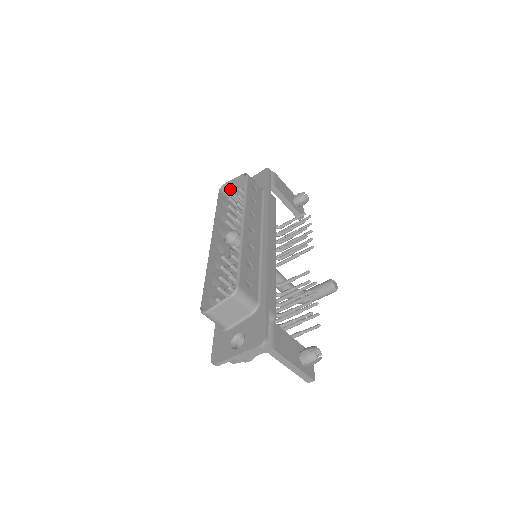
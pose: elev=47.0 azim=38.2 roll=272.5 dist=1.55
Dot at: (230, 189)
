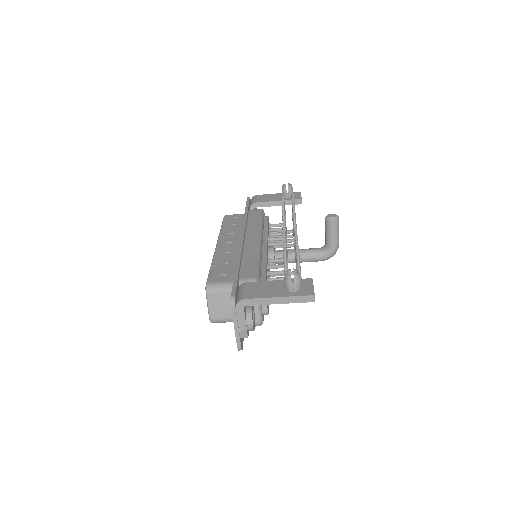
Dot at: occluded
